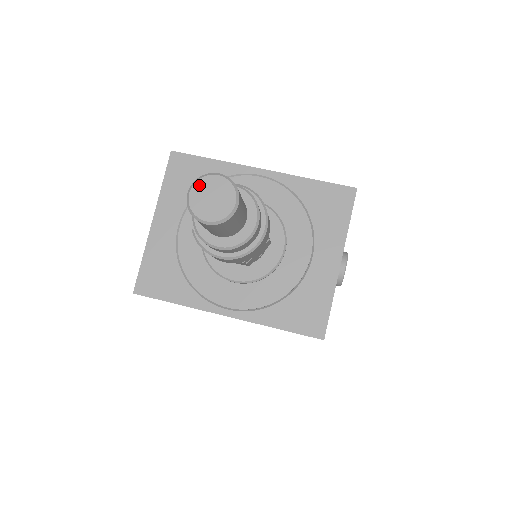
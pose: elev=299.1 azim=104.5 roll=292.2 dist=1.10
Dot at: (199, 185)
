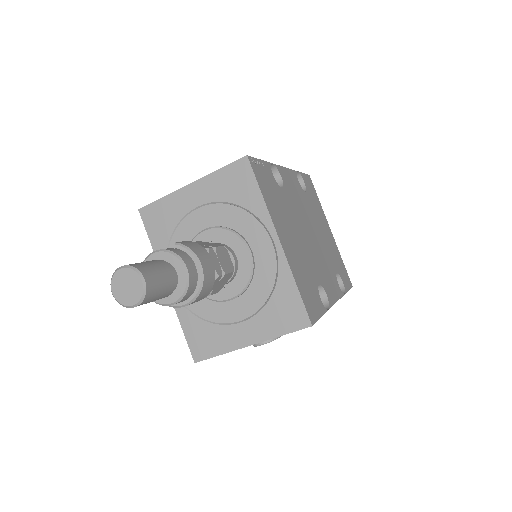
Dot at: (128, 272)
